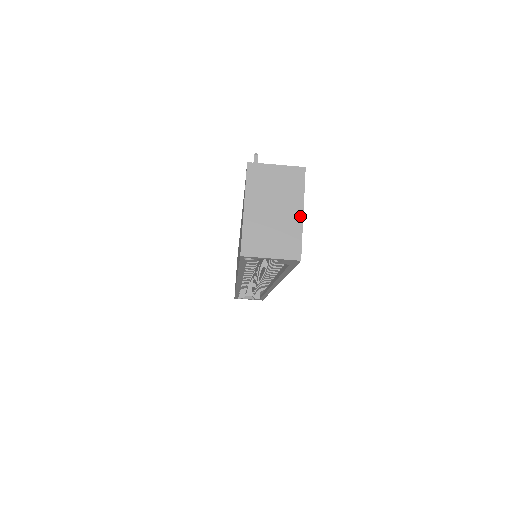
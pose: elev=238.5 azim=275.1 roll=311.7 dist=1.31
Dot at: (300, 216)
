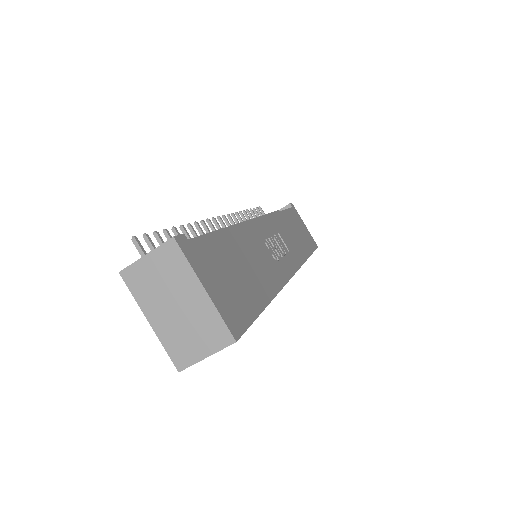
Dot at: (204, 295)
